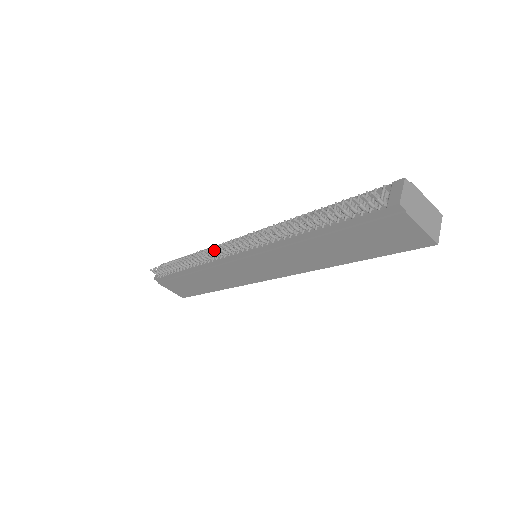
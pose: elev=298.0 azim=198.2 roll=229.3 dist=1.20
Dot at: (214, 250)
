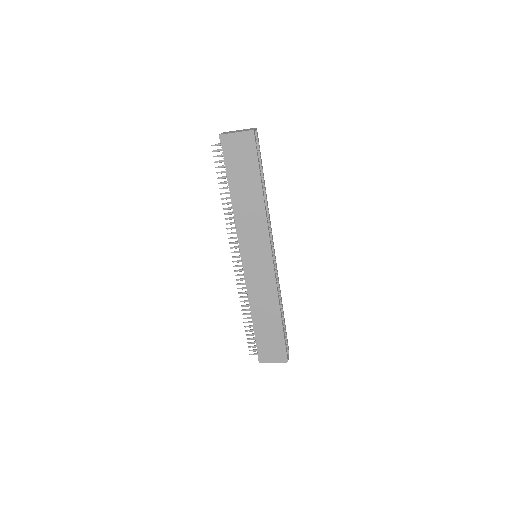
Dot at: occluded
